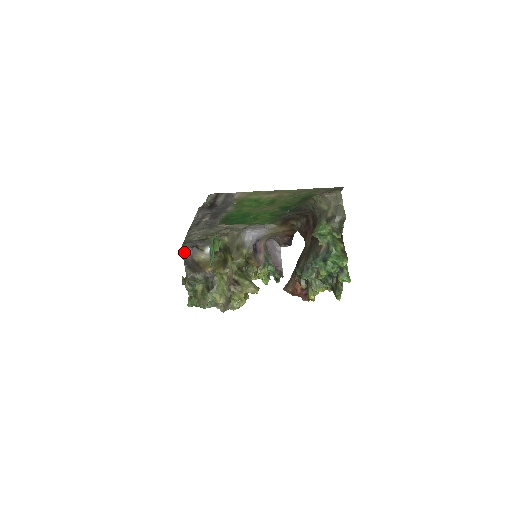
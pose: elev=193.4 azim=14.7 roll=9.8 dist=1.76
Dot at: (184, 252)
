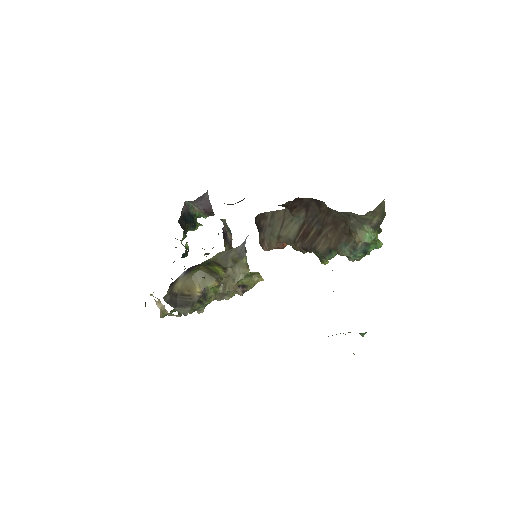
Dot at: (165, 298)
